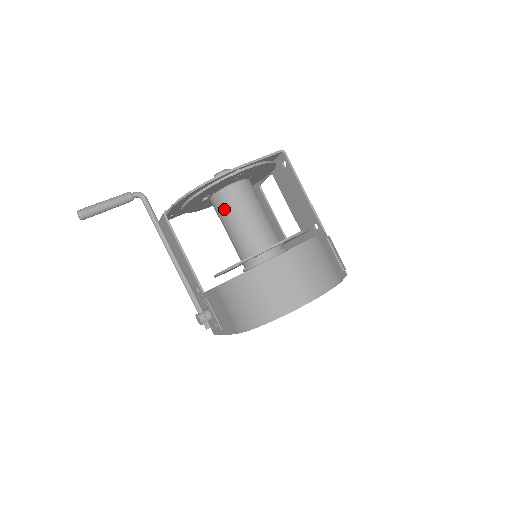
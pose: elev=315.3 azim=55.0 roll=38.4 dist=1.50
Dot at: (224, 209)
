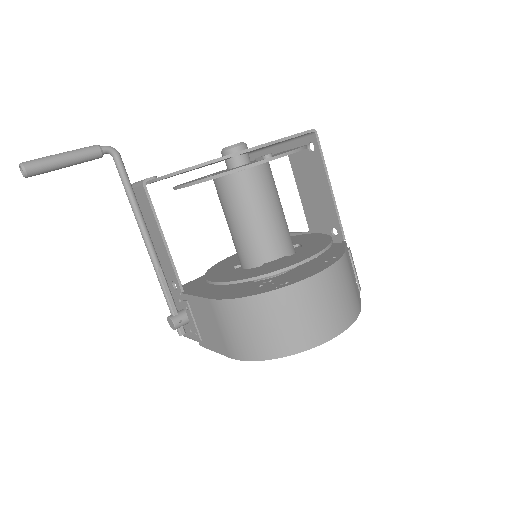
Dot at: (234, 198)
